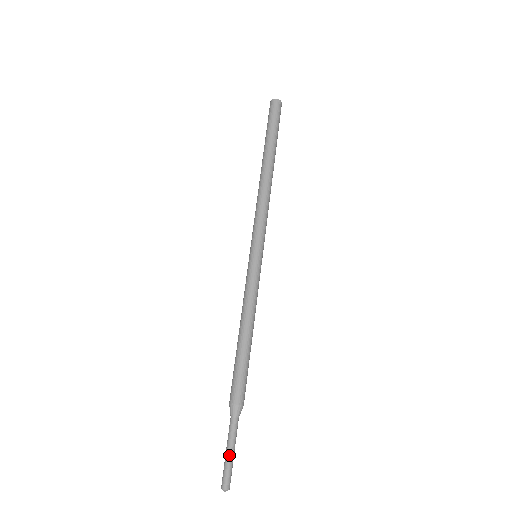
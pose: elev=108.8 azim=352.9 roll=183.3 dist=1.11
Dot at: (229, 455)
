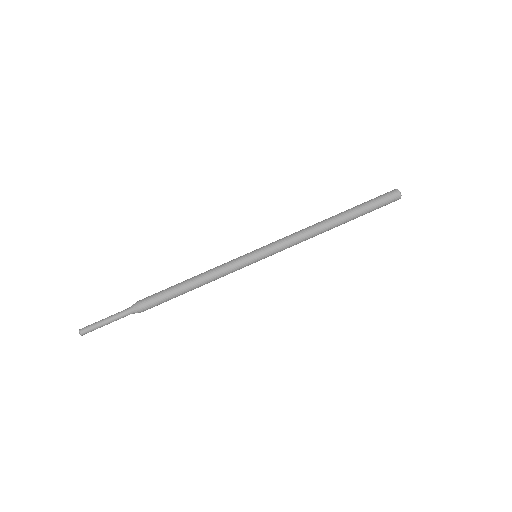
Dot at: (103, 321)
